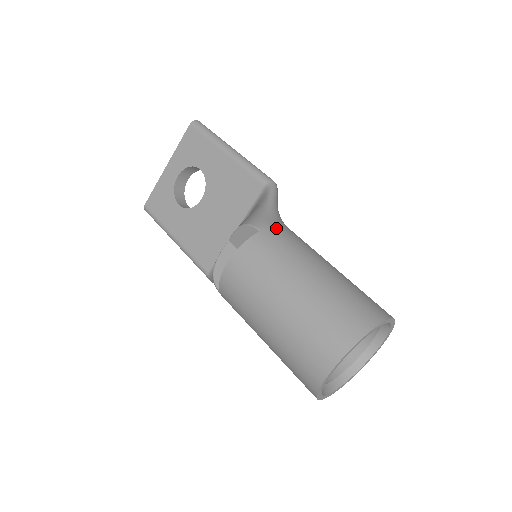
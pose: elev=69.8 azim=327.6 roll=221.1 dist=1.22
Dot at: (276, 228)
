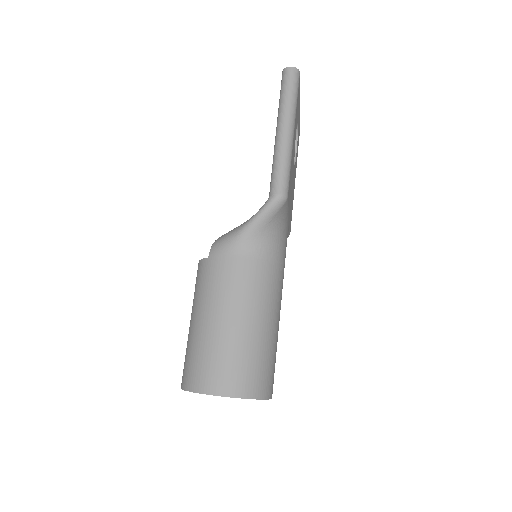
Dot at: (219, 261)
